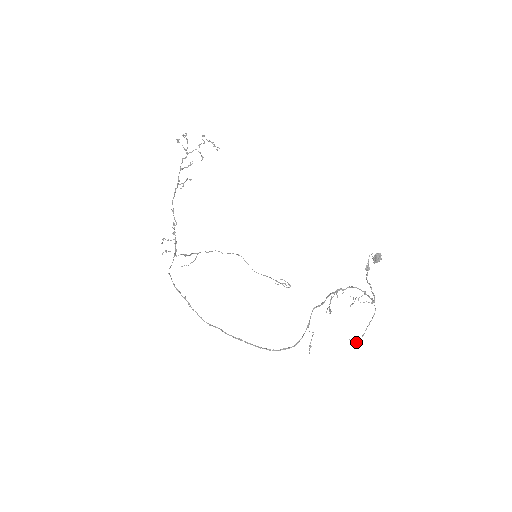
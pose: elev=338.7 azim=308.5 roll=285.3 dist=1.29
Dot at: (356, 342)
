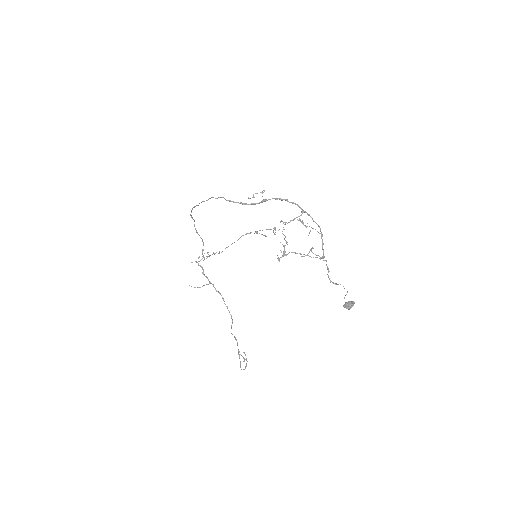
Dot at: (284, 253)
